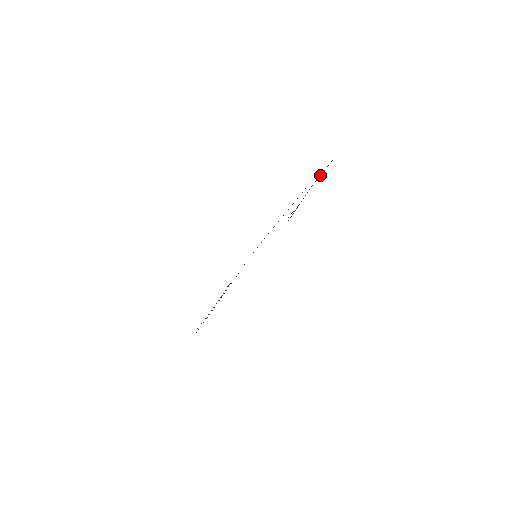
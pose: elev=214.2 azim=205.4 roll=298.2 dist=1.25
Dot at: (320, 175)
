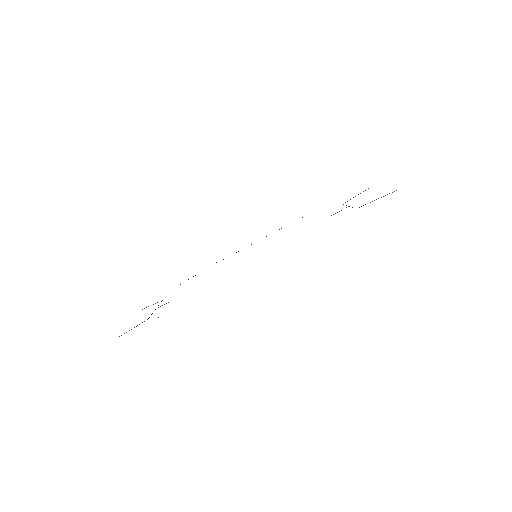
Dot at: occluded
